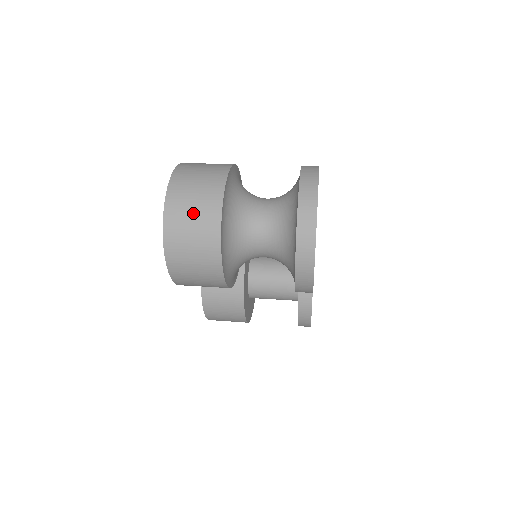
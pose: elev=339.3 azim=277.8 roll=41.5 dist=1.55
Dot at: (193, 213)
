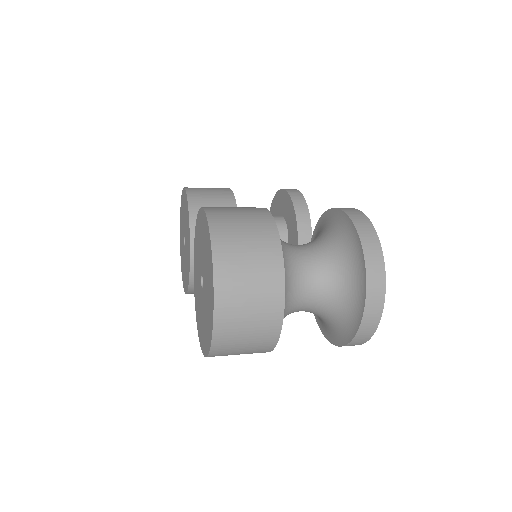
Dot at: (249, 325)
